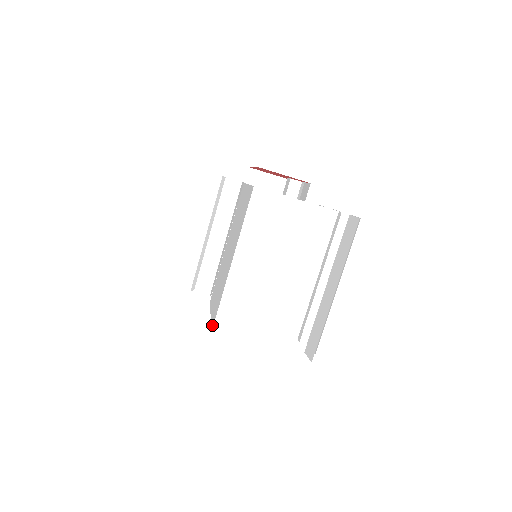
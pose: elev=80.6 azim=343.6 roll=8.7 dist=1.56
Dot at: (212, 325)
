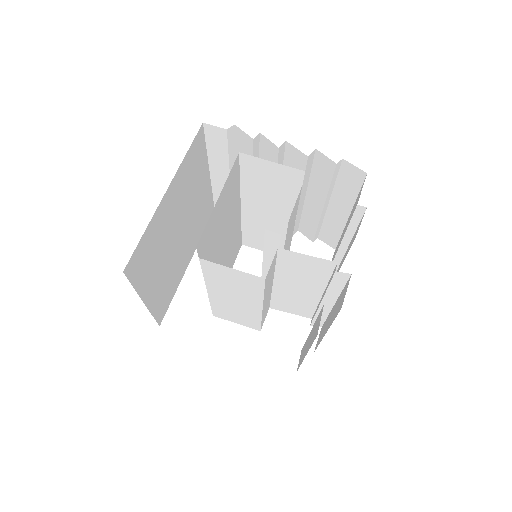
Dot at: occluded
